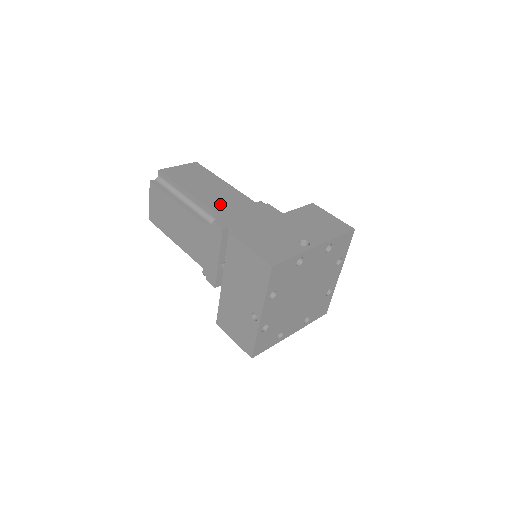
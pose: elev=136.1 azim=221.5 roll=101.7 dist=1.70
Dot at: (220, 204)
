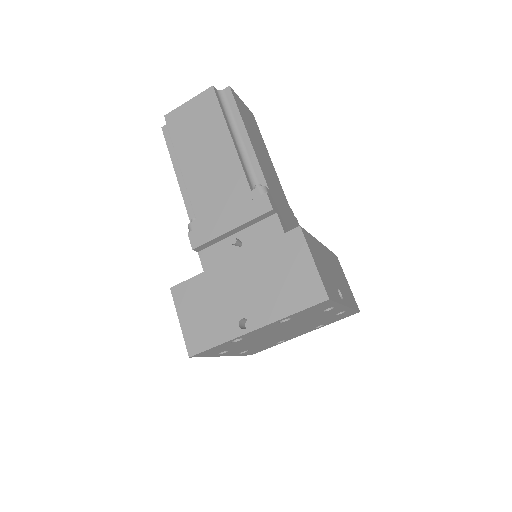
Dot at: (270, 180)
